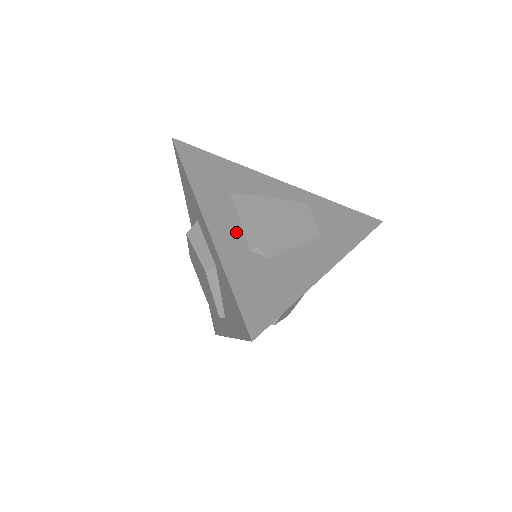
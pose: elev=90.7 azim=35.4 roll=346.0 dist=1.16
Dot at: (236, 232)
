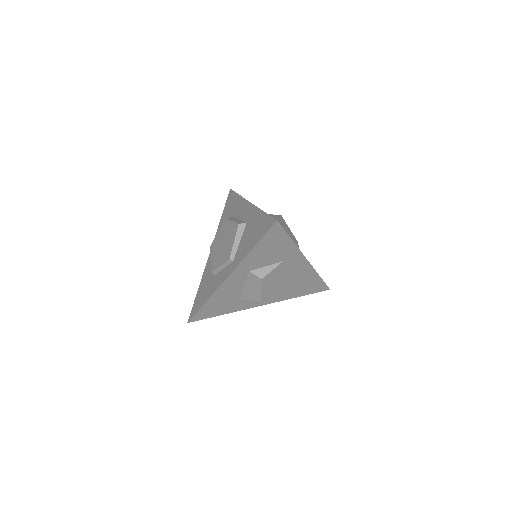
Dot at: occluded
